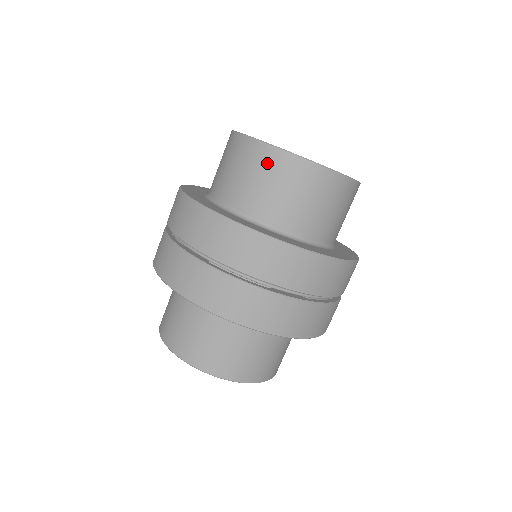
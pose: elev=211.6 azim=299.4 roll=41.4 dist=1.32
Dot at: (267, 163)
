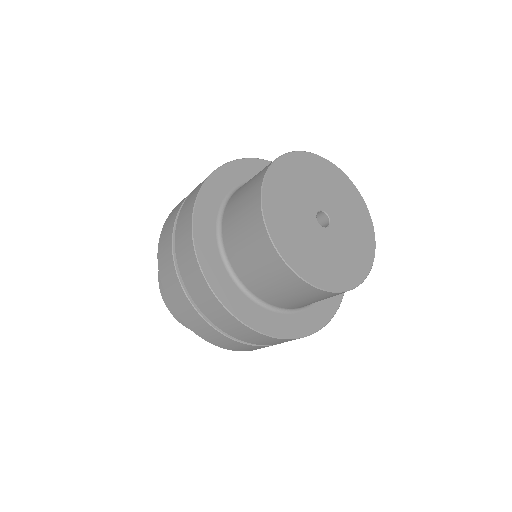
Dot at: (303, 292)
